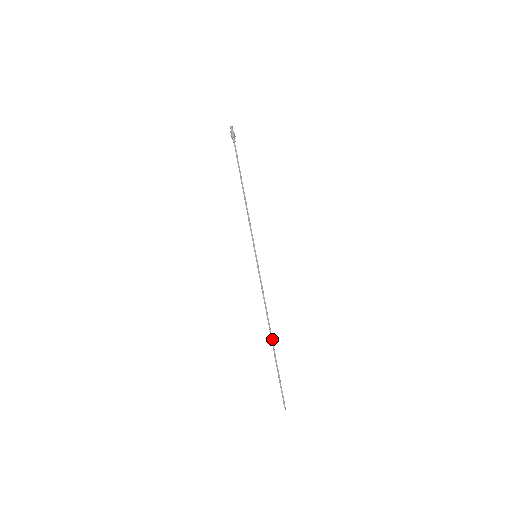
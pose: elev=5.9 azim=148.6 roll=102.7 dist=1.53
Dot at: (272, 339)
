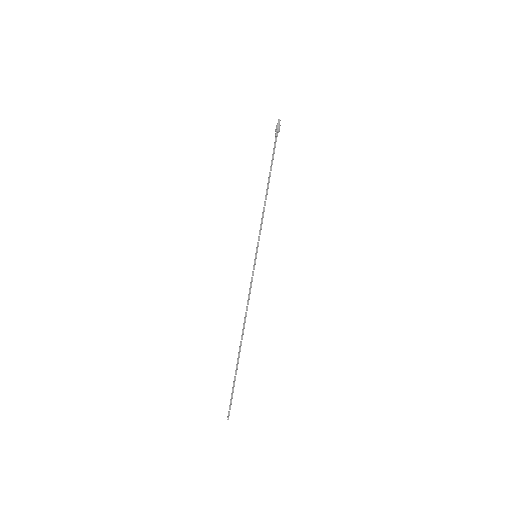
Dot at: (241, 344)
